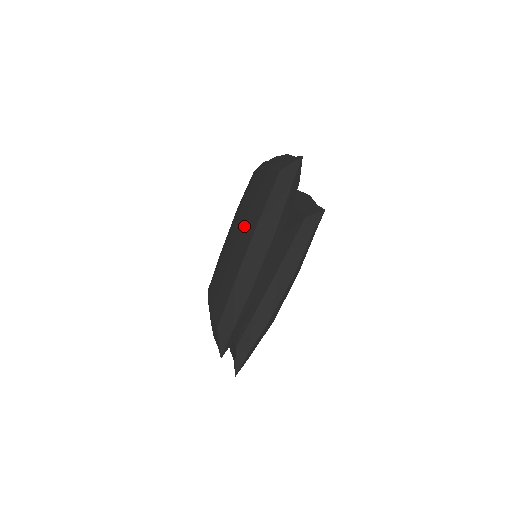
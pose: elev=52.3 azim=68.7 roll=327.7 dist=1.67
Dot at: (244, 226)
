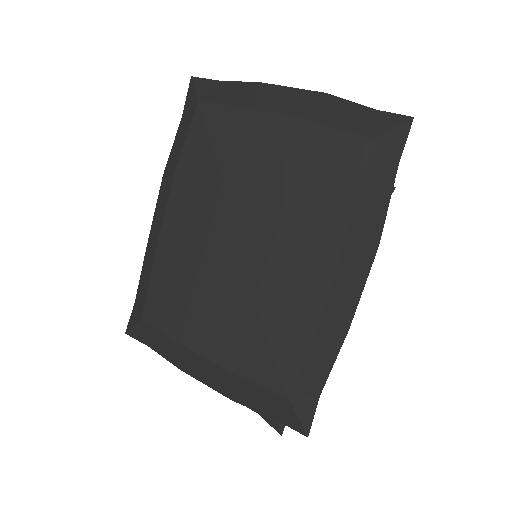
Dot at: (287, 227)
